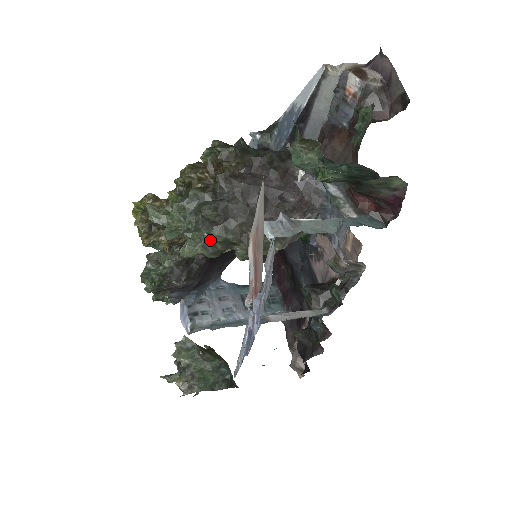
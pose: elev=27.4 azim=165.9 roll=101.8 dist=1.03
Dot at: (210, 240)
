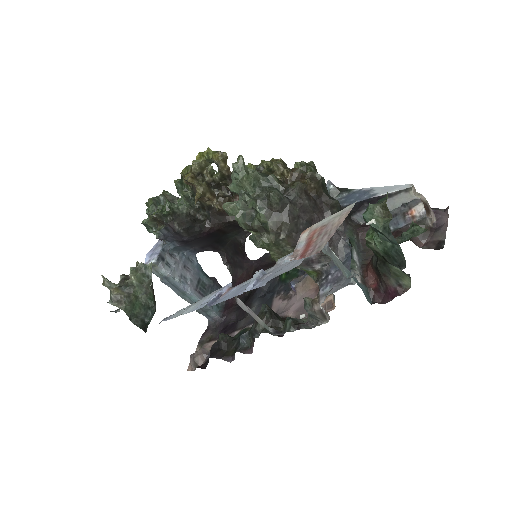
Dot at: (252, 215)
